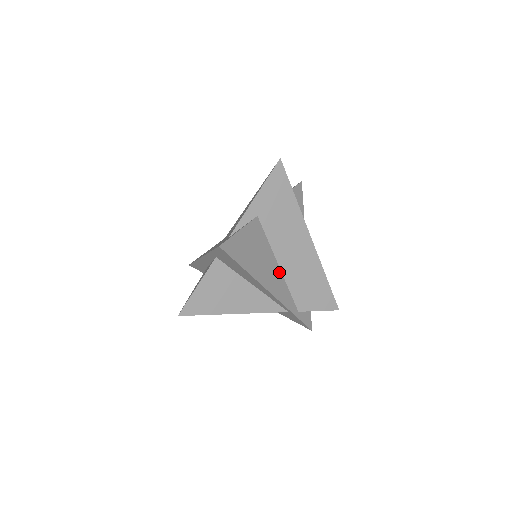
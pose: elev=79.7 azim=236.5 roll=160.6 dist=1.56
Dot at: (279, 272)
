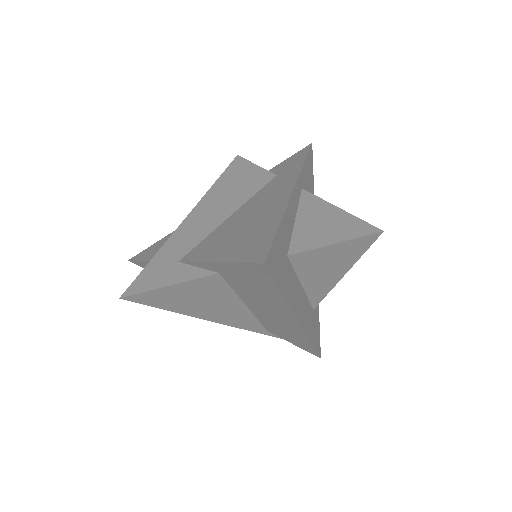
Dot at: (245, 310)
